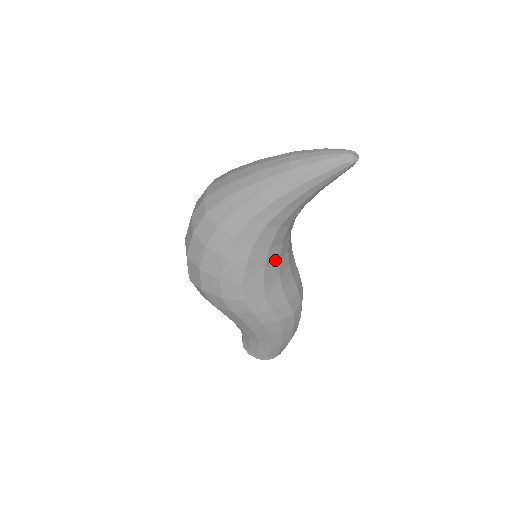
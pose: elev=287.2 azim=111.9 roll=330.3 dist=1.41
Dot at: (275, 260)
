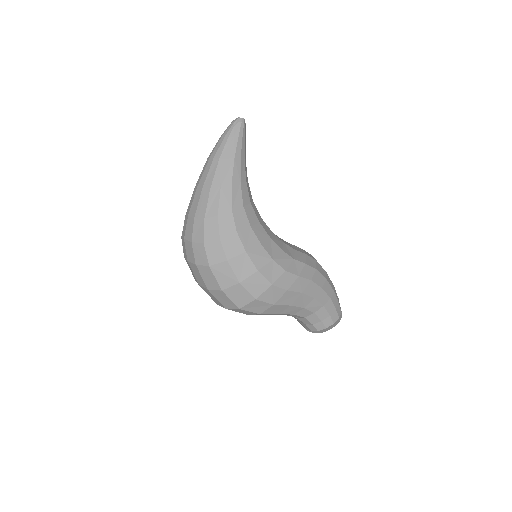
Dot at: (270, 232)
